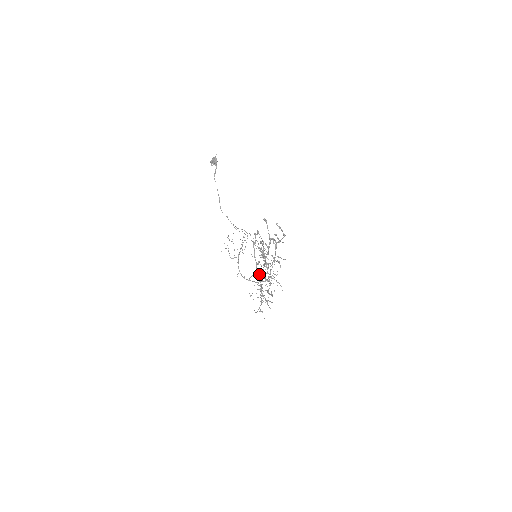
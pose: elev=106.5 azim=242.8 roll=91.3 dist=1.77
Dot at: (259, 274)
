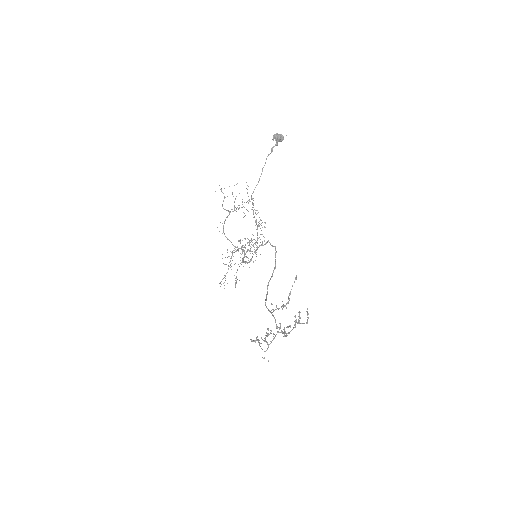
Dot at: (244, 254)
